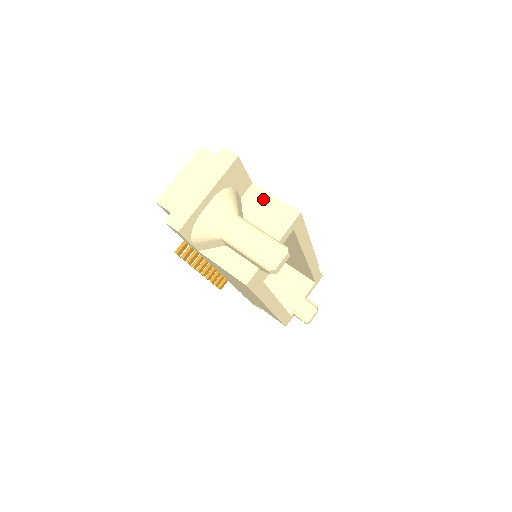
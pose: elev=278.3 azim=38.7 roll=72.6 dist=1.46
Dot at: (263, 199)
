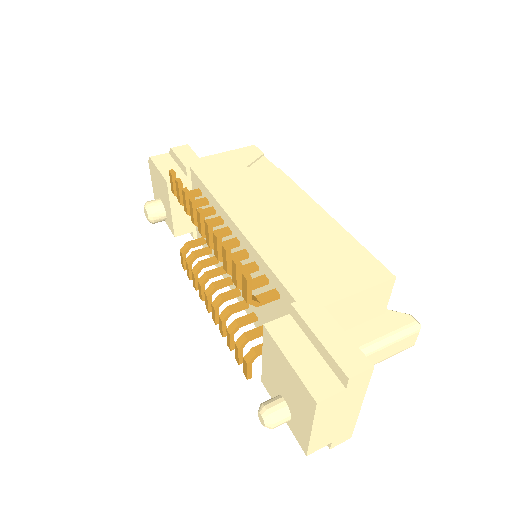
Dot at: (348, 305)
